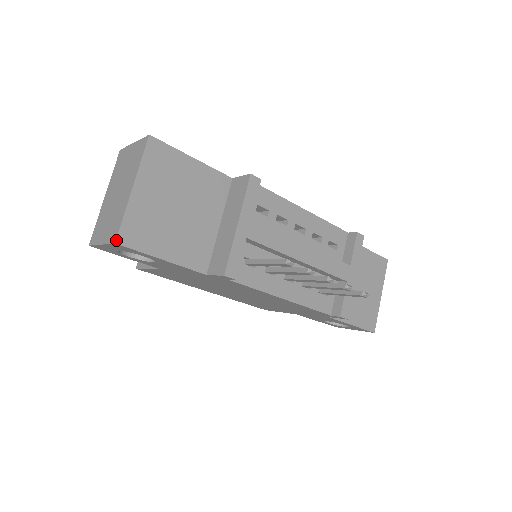
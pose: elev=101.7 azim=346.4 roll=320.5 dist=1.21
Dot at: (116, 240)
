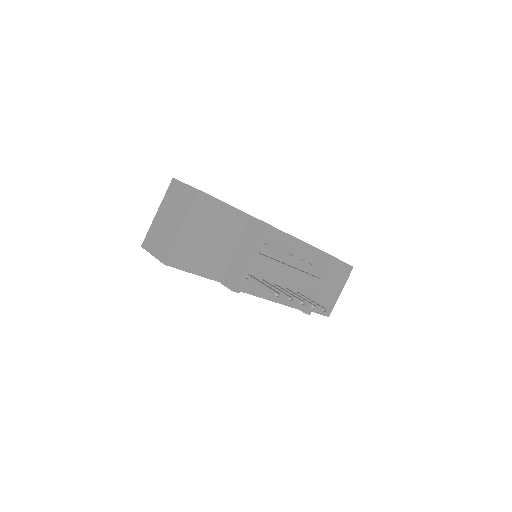
Dot at: (165, 263)
